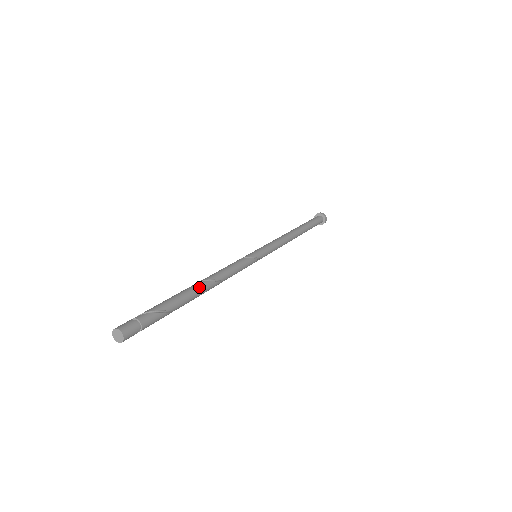
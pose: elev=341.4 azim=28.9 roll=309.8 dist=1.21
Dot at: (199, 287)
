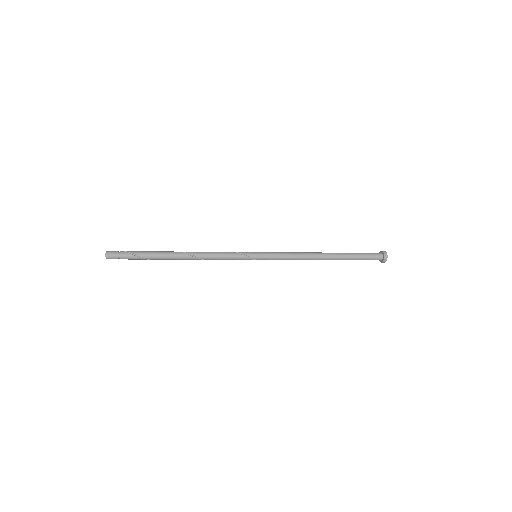
Dot at: (177, 255)
